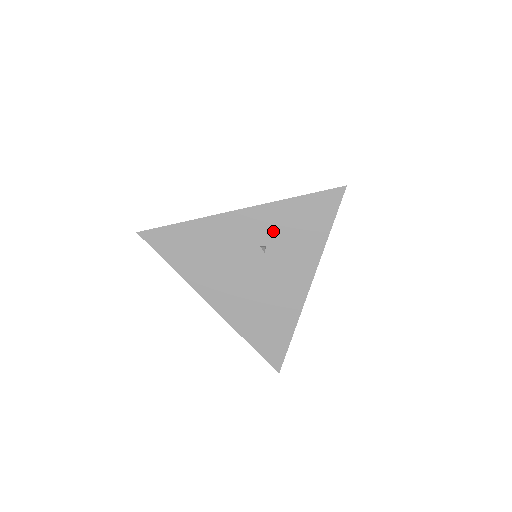
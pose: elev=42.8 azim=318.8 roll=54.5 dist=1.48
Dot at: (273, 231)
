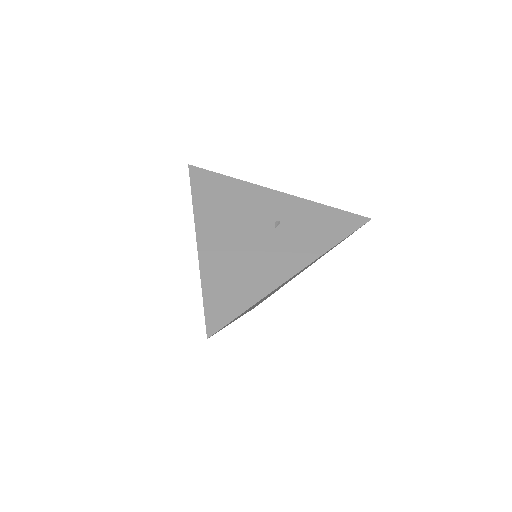
Dot at: (293, 217)
